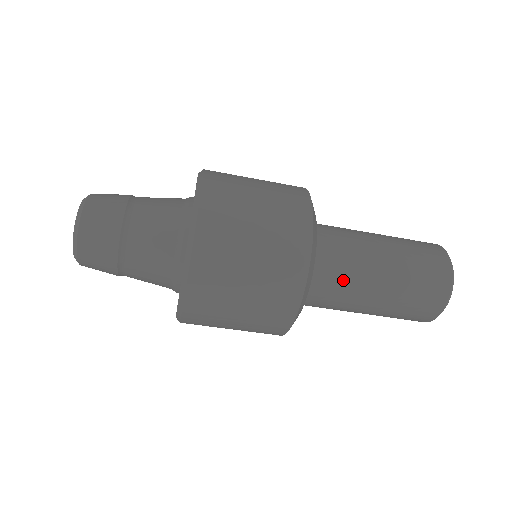
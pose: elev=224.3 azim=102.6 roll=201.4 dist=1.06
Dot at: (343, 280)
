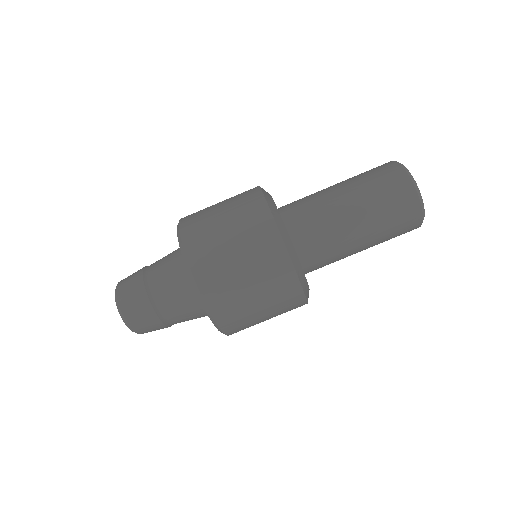
Dot at: (319, 224)
